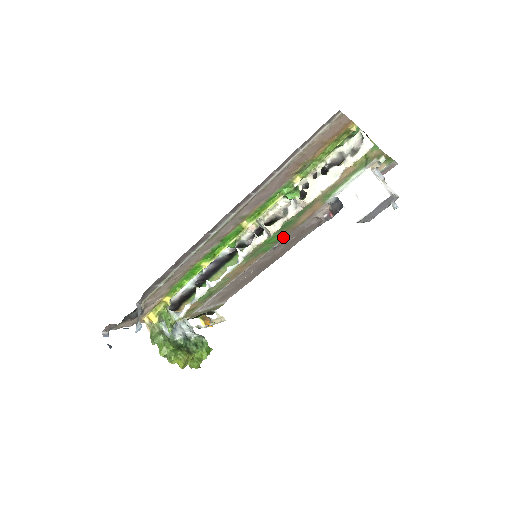
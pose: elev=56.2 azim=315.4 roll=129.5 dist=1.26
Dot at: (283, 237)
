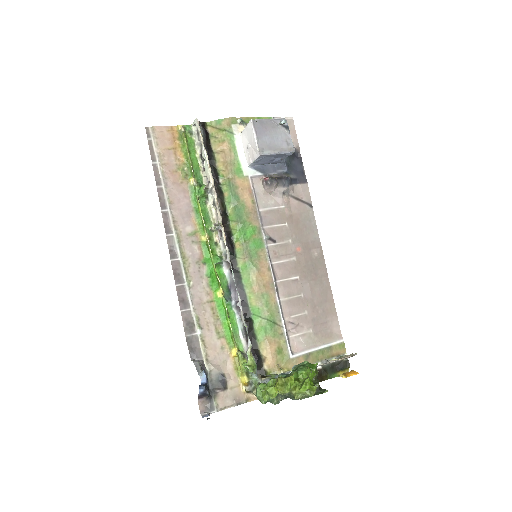
Dot at: (257, 226)
